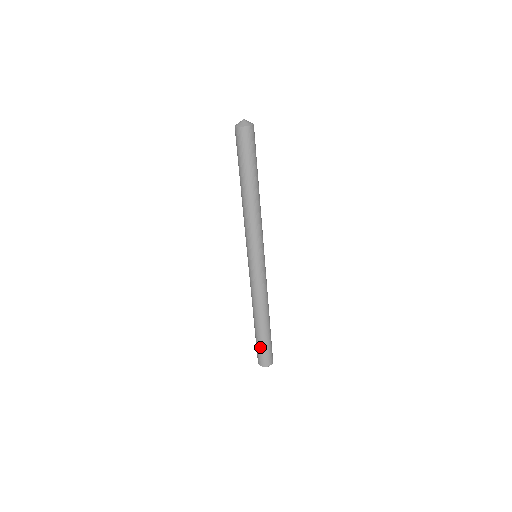
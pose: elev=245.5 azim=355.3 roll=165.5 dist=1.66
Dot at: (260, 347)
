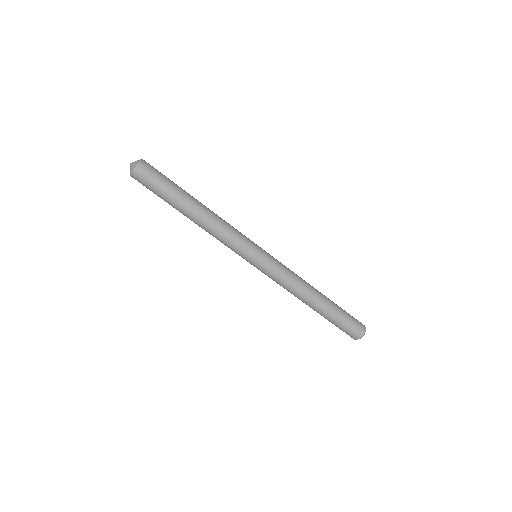
Dot at: (340, 325)
